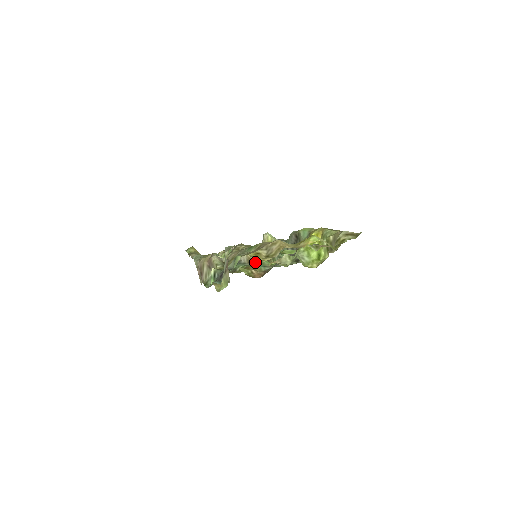
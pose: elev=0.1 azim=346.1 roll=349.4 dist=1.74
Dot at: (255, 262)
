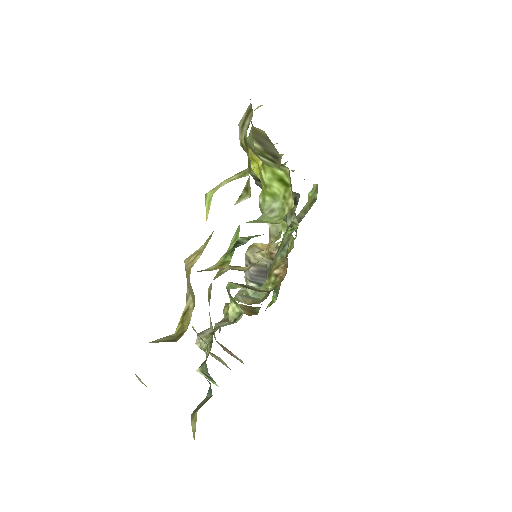
Dot at: (277, 250)
